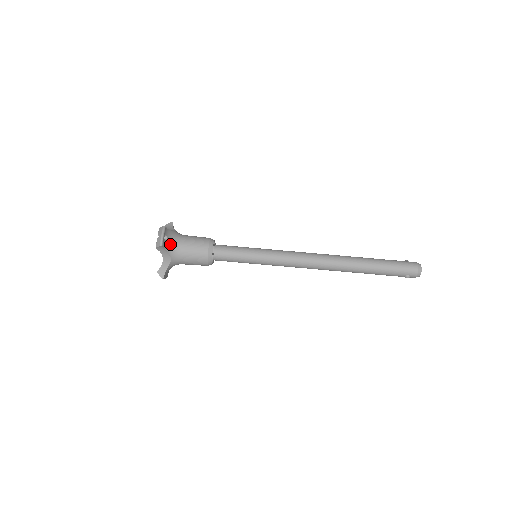
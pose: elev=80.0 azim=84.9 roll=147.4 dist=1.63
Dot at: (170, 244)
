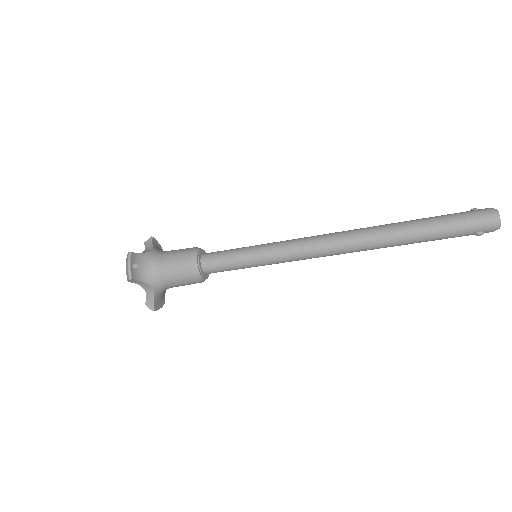
Dot at: (145, 271)
